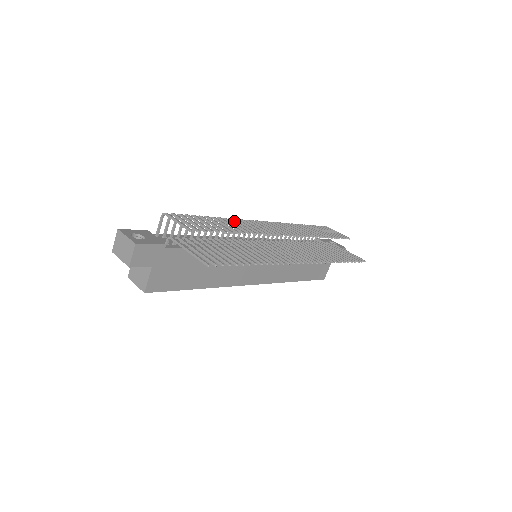
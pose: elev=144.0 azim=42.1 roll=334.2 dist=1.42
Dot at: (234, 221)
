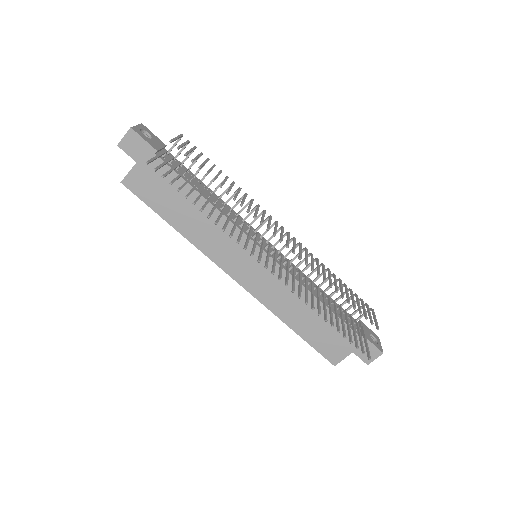
Dot at: (245, 195)
